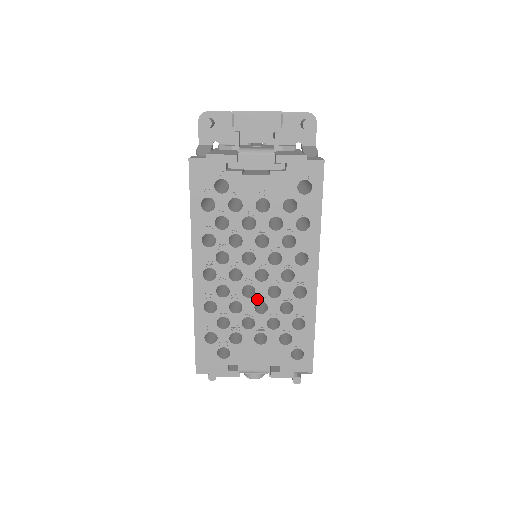
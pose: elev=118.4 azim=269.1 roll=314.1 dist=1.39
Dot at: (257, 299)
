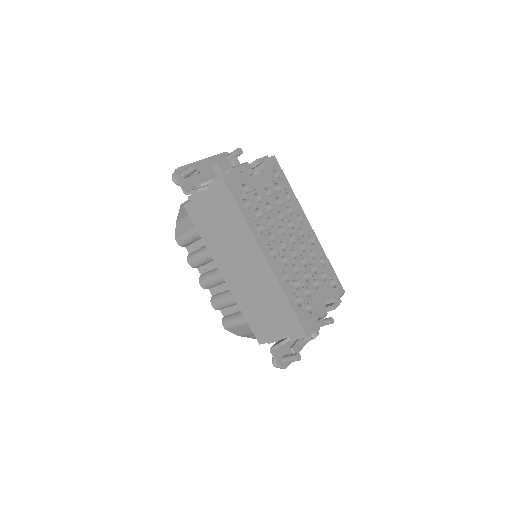
Dot at: (300, 257)
